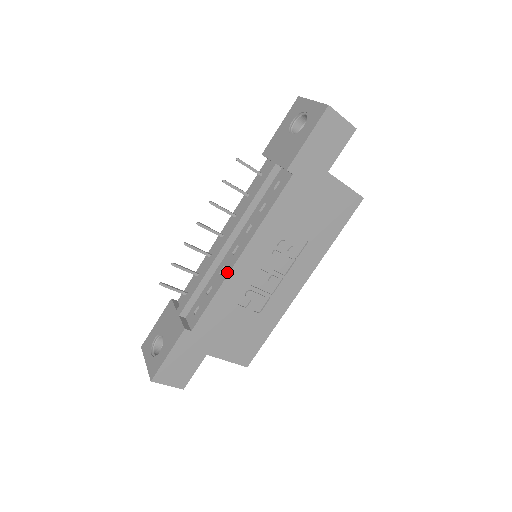
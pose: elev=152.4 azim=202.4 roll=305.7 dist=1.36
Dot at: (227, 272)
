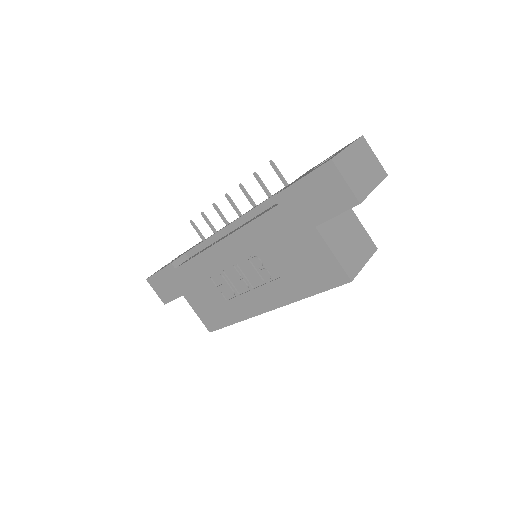
Dot at: (209, 247)
